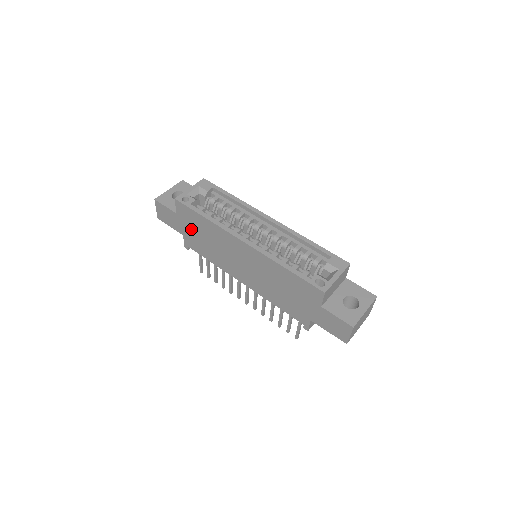
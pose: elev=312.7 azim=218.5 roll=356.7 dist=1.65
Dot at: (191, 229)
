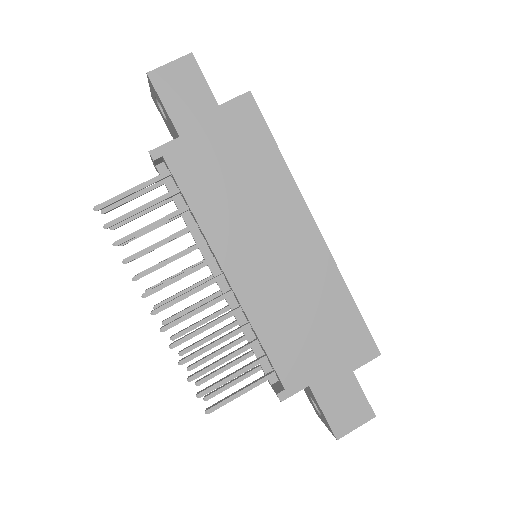
Dot at: (220, 144)
